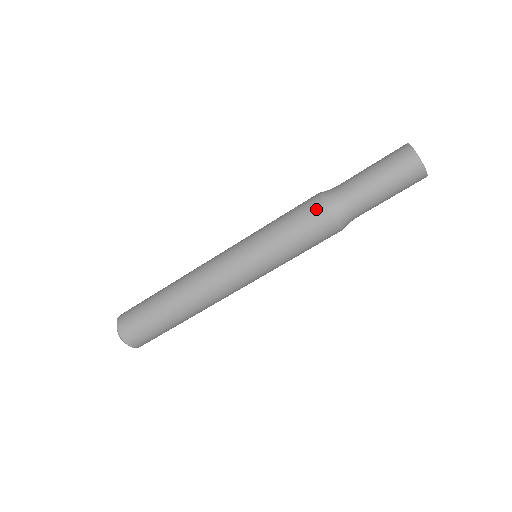
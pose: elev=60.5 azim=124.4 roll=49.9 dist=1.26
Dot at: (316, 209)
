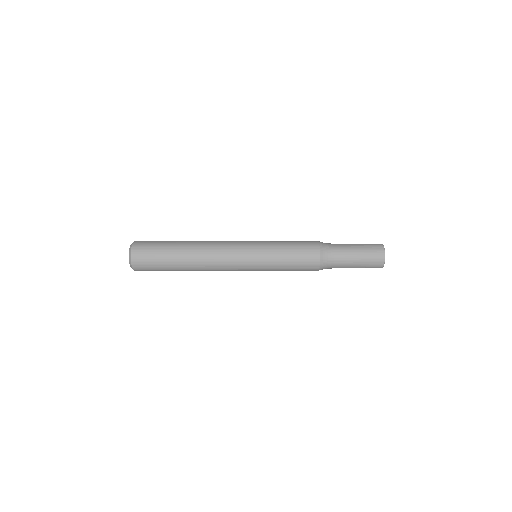
Dot at: occluded
